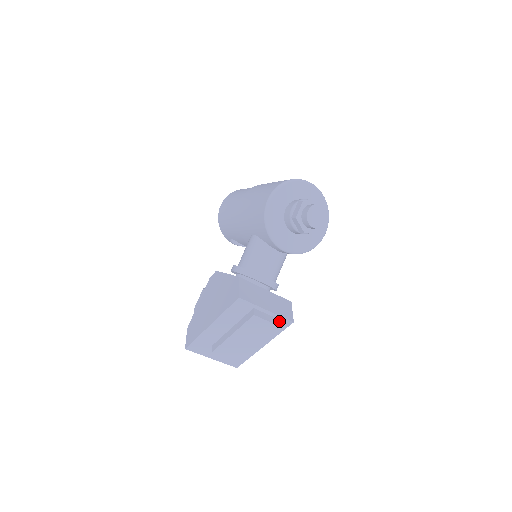
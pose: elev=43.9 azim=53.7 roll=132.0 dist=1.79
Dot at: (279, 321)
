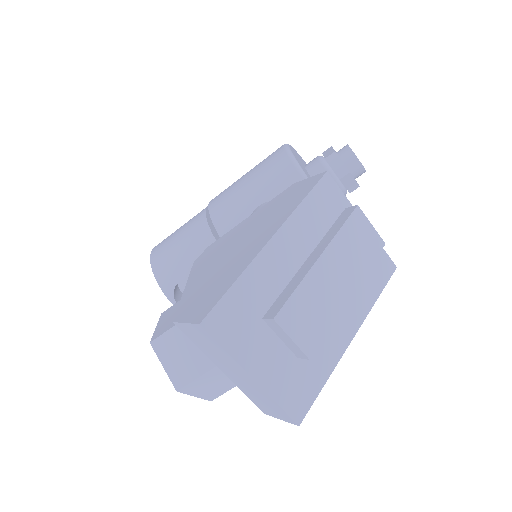
Dot at: (378, 259)
